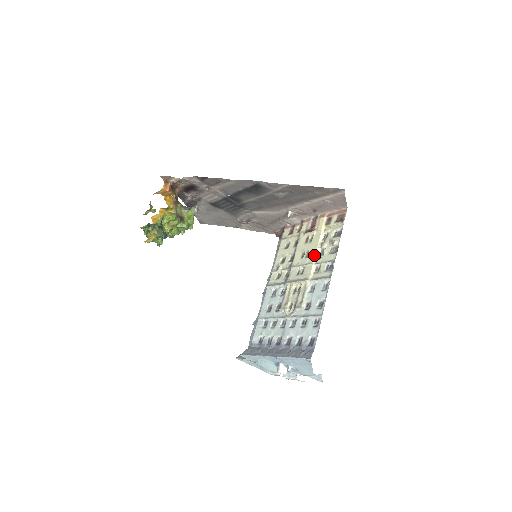
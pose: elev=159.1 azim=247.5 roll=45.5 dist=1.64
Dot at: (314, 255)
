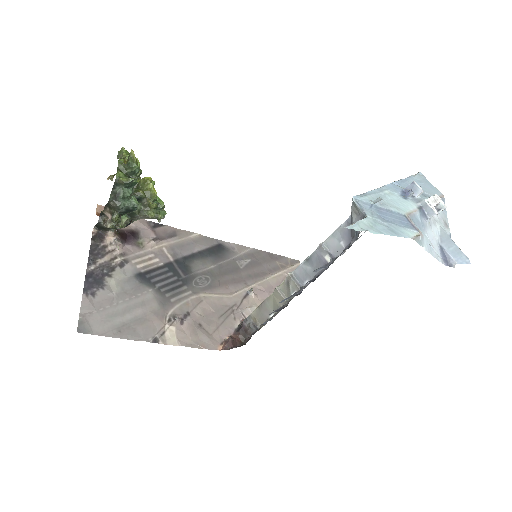
Dot at: occluded
